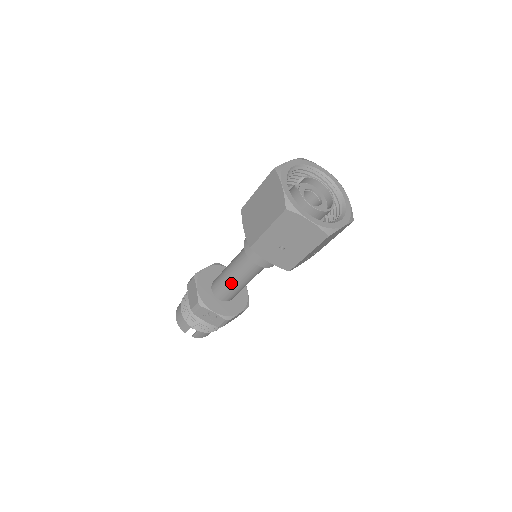
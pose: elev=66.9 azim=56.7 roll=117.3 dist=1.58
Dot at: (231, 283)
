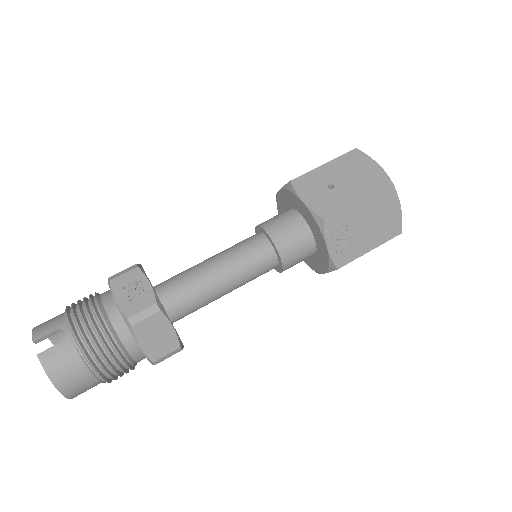
Dot at: (202, 268)
